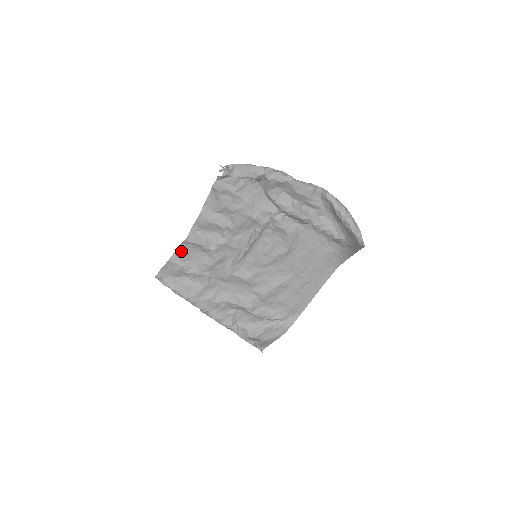
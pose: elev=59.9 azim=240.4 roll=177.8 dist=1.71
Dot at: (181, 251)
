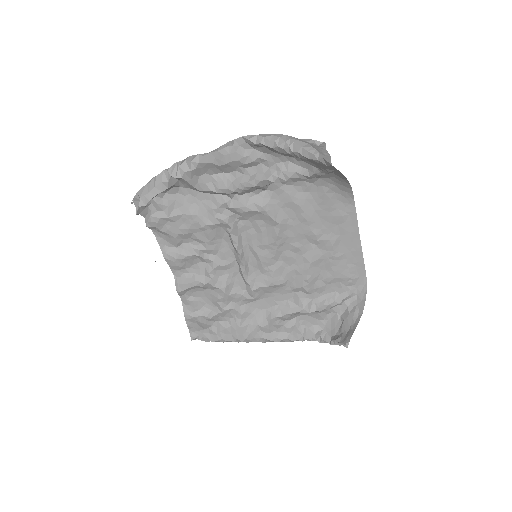
Dot at: (187, 303)
